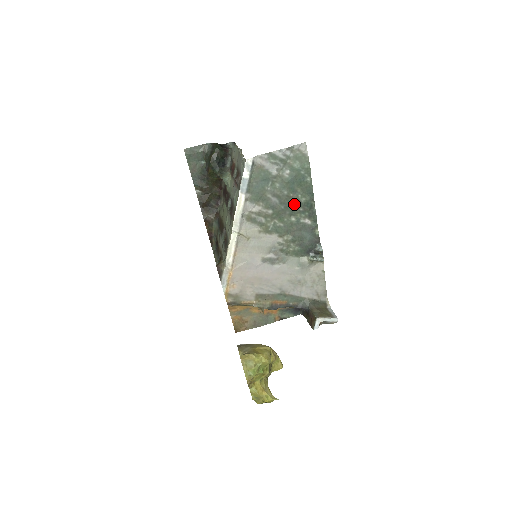
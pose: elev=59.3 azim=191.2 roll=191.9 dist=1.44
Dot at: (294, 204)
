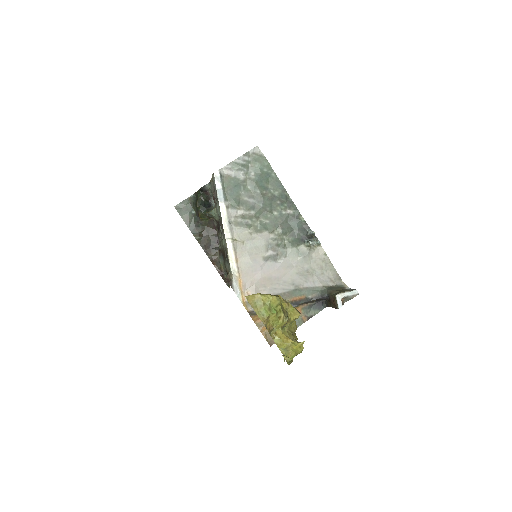
Dot at: (270, 199)
